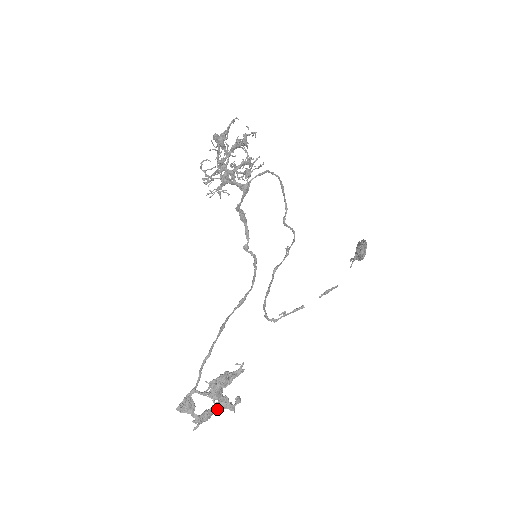
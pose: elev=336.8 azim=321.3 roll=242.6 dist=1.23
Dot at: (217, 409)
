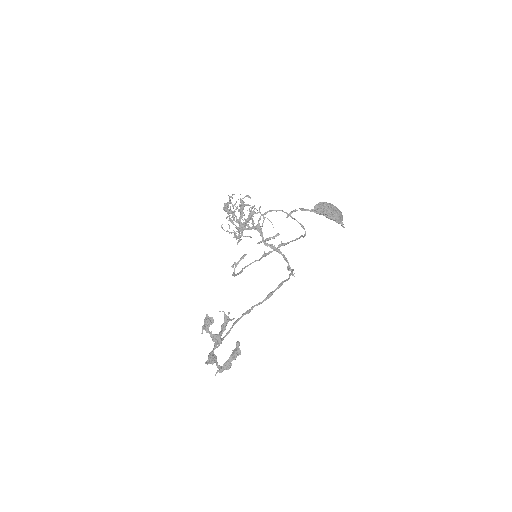
Dot at: (233, 359)
